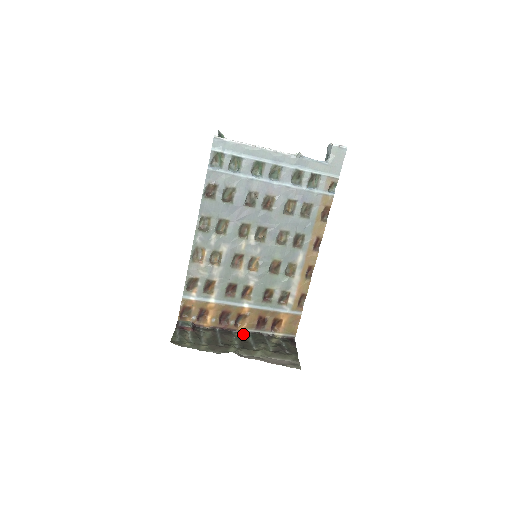
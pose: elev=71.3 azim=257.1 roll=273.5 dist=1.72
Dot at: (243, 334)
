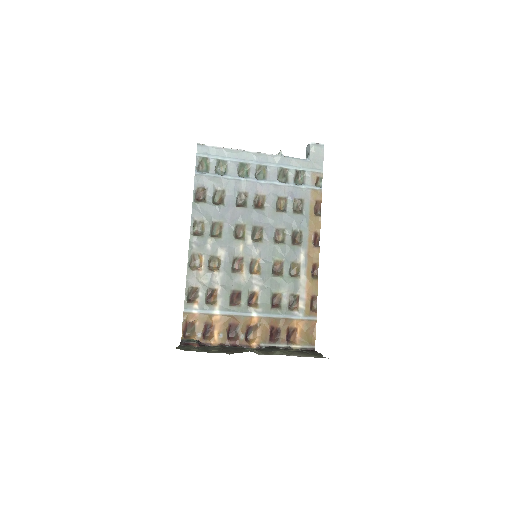
Dot at: (256, 349)
